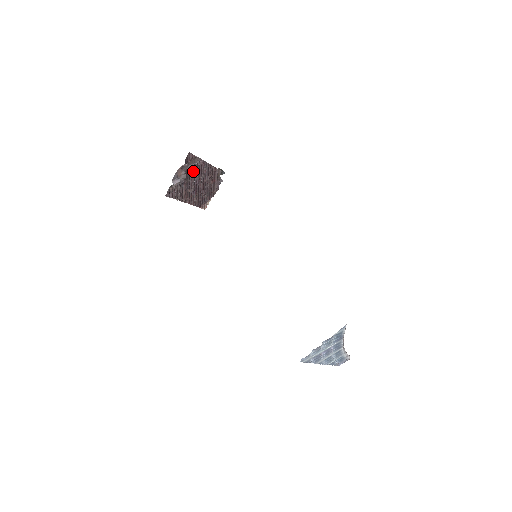
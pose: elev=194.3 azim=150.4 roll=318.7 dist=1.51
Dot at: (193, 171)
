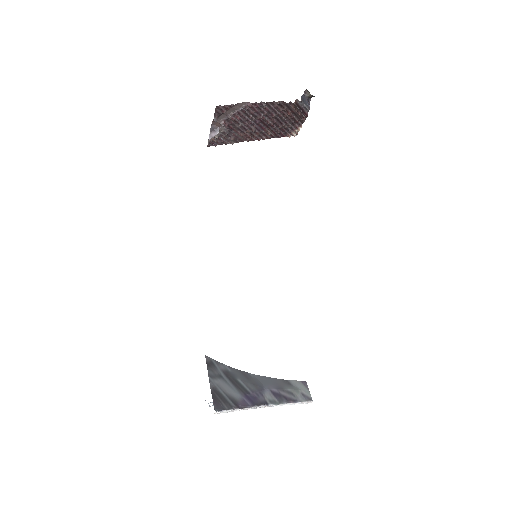
Dot at: (241, 116)
